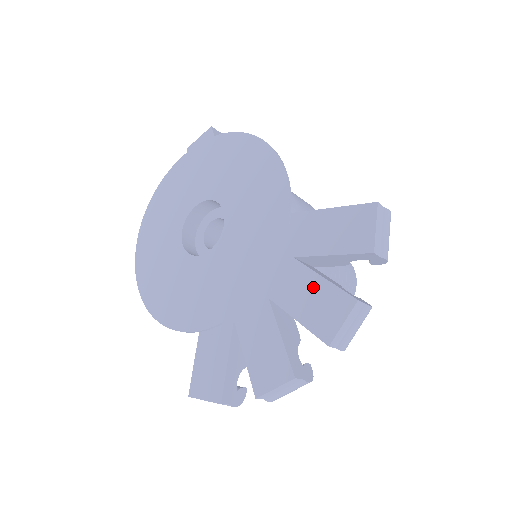
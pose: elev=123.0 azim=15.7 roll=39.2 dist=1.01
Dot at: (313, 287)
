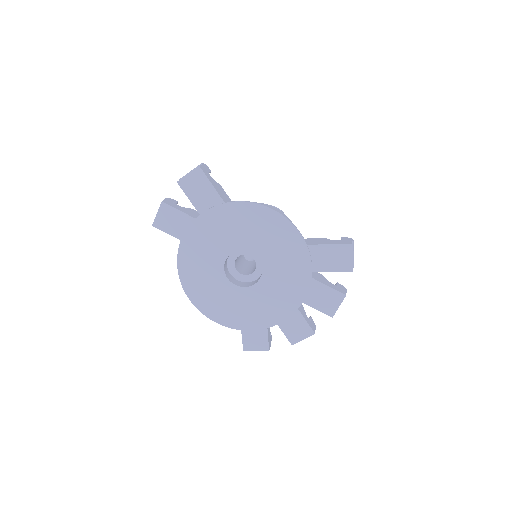
Dot at: (318, 289)
